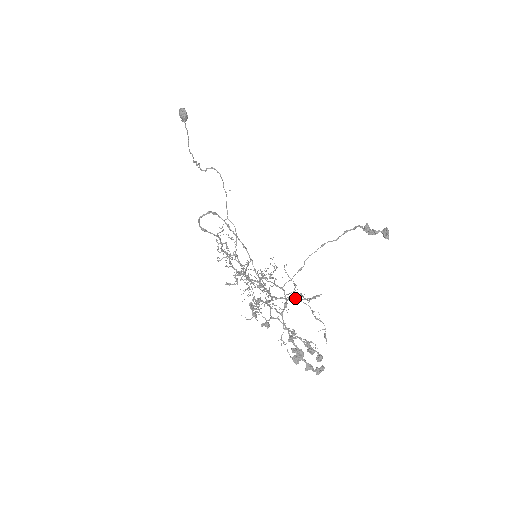
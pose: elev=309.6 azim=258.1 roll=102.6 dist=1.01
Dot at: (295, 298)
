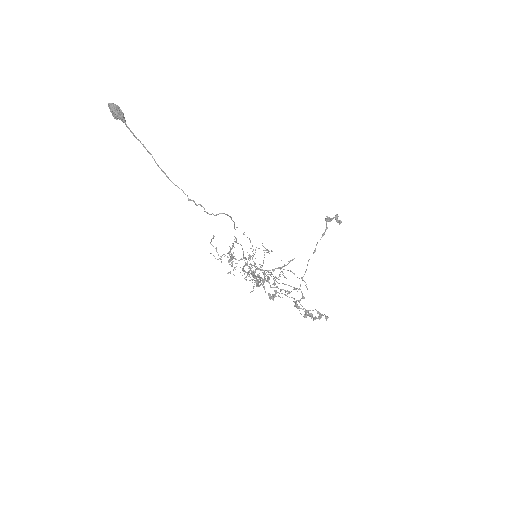
Dot at: (281, 268)
